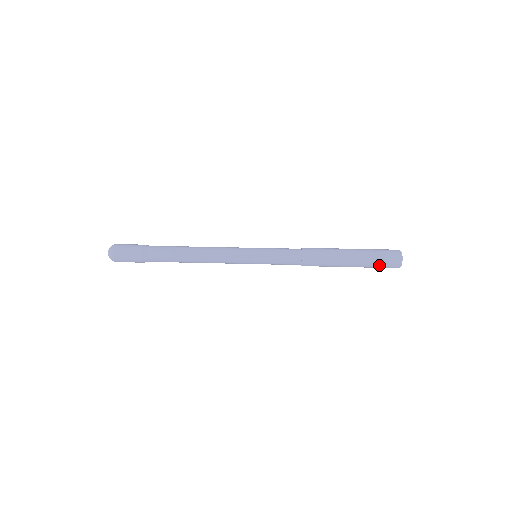
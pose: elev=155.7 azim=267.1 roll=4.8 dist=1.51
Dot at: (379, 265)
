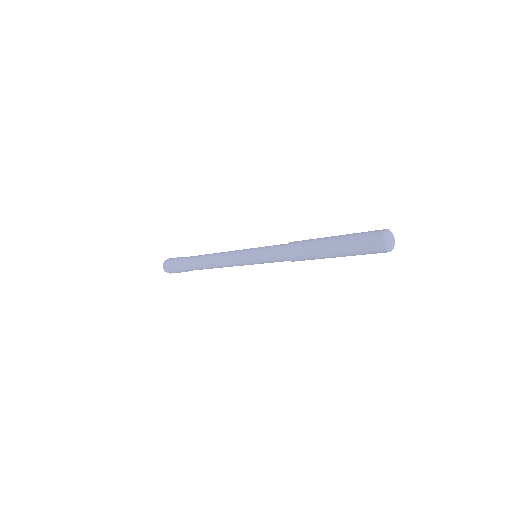
Dot at: (360, 248)
